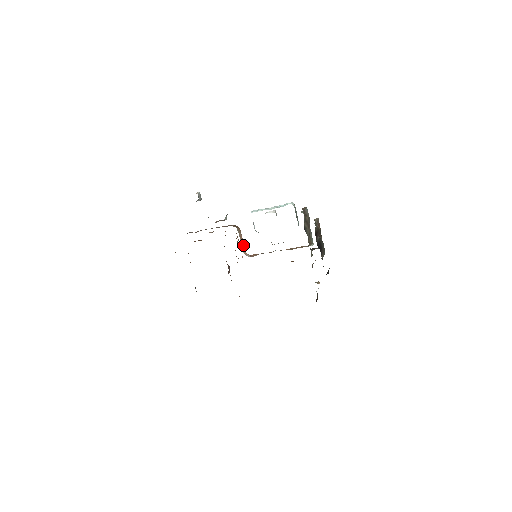
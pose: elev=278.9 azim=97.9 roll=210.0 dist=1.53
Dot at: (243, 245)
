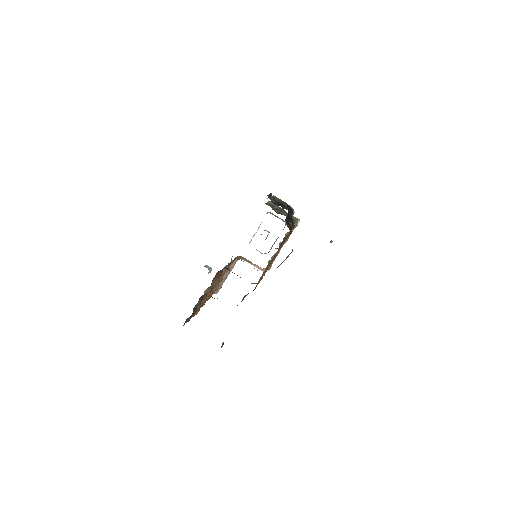
Dot at: (256, 266)
